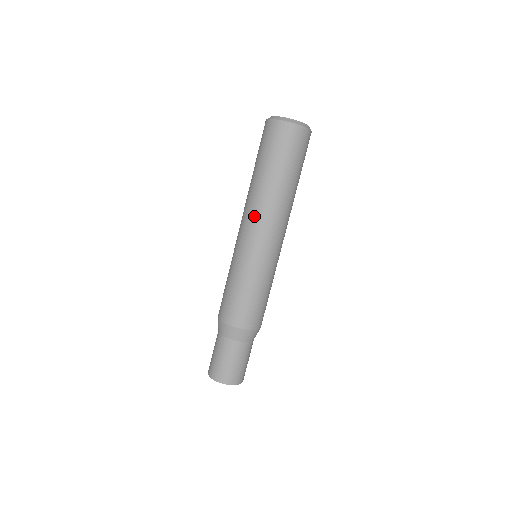
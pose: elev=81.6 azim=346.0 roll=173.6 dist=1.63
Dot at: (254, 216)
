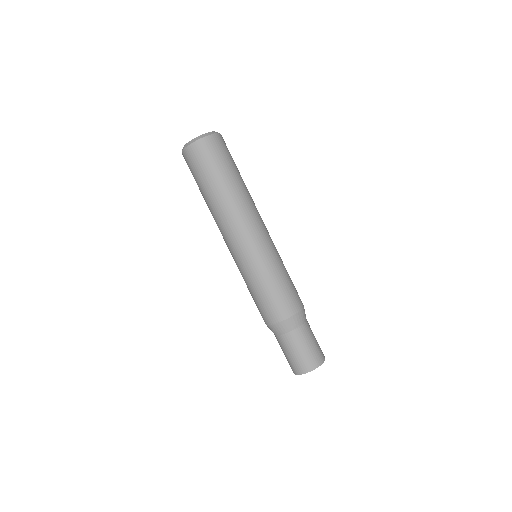
Dot at: (232, 225)
